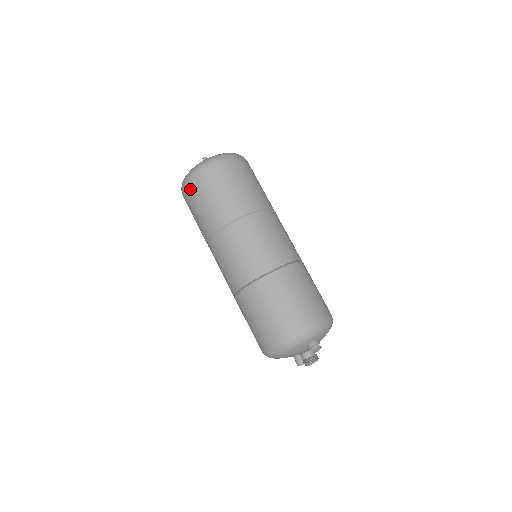
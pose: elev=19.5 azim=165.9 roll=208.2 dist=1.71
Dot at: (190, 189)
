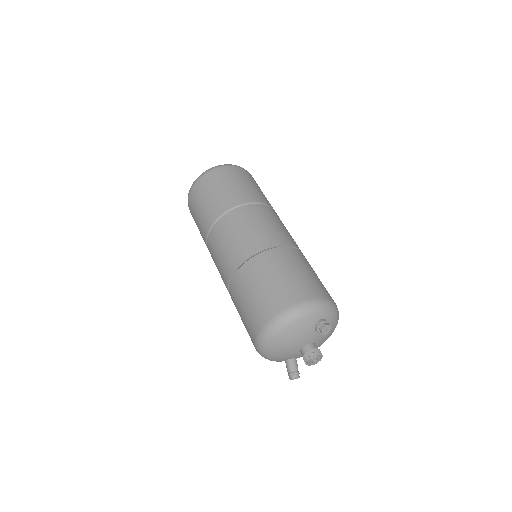
Dot at: (202, 183)
